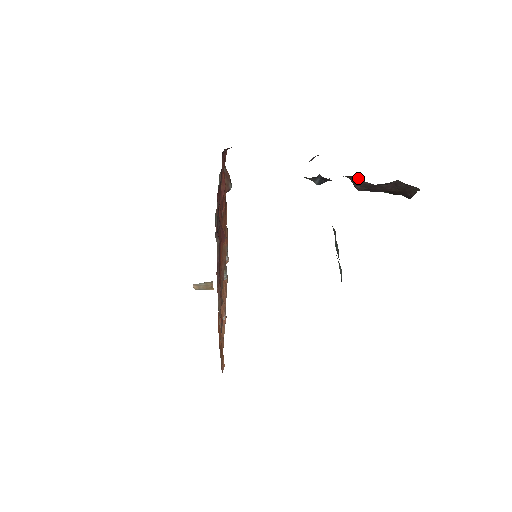
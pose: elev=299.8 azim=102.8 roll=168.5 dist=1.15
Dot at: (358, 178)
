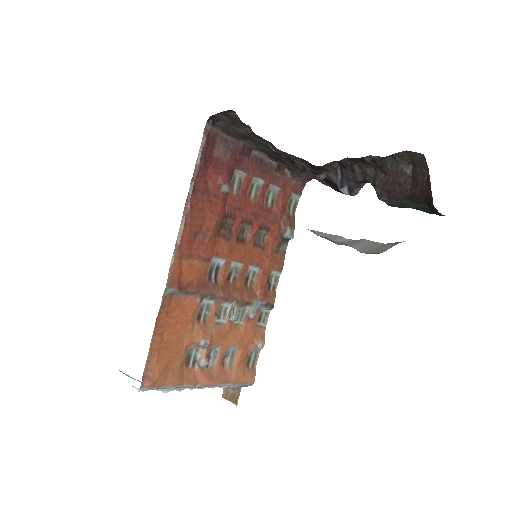
Dot at: (374, 171)
